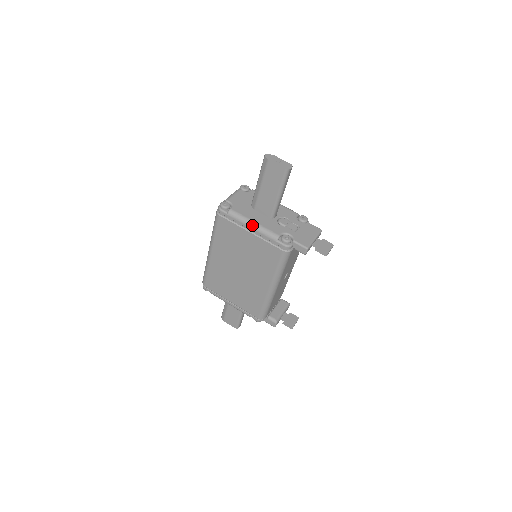
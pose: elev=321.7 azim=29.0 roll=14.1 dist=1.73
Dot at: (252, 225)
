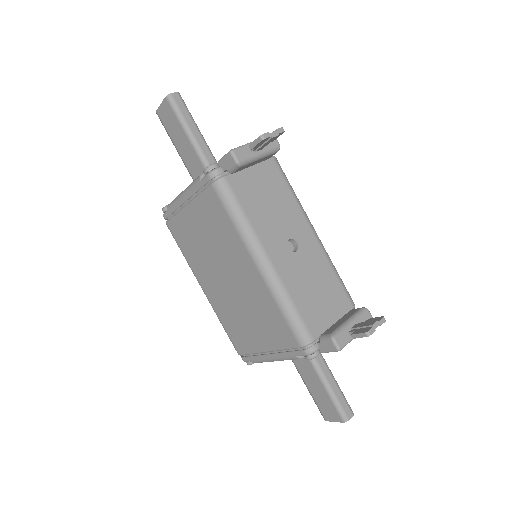
Dot at: (182, 194)
